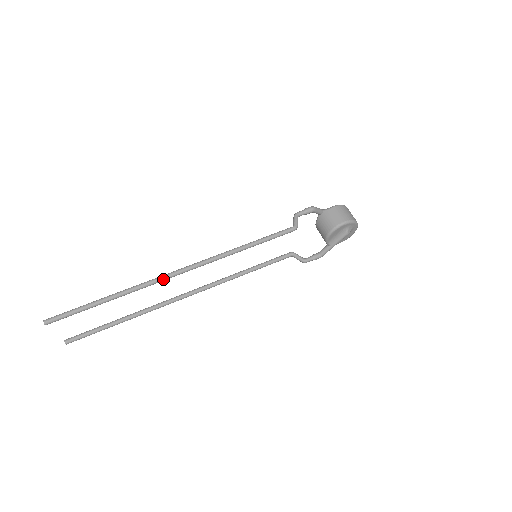
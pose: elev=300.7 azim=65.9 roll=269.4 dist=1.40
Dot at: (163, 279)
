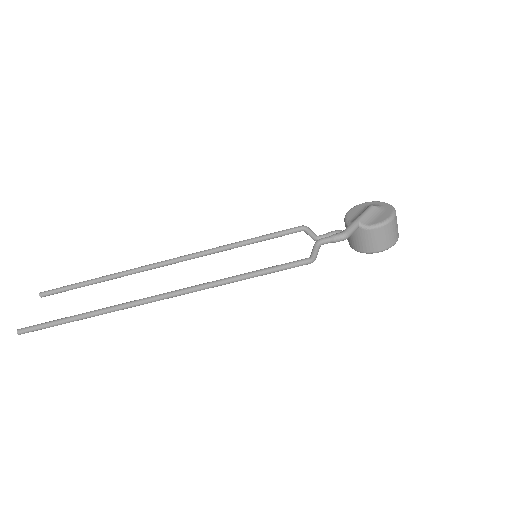
Dot at: occluded
